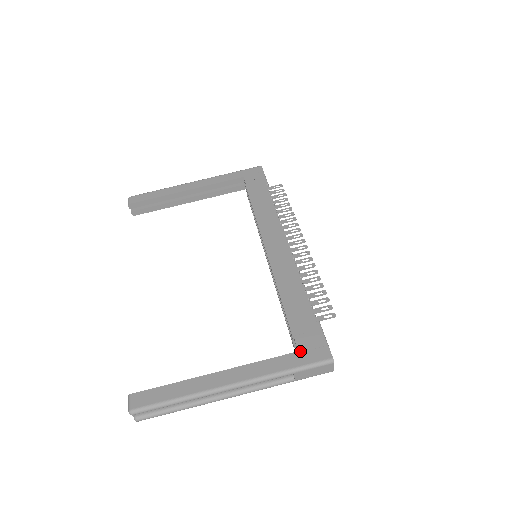
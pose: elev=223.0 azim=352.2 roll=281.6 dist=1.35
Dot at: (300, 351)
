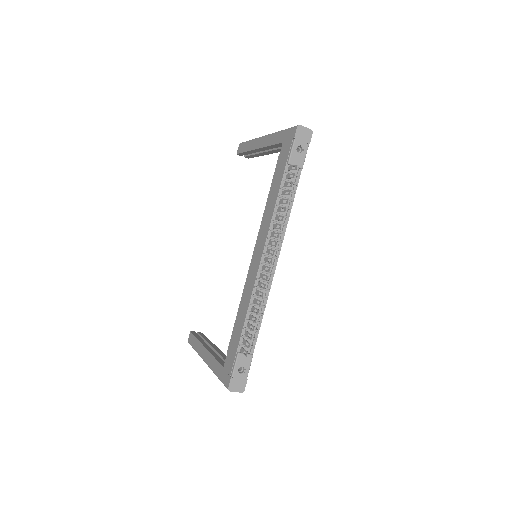
Dot at: (224, 368)
